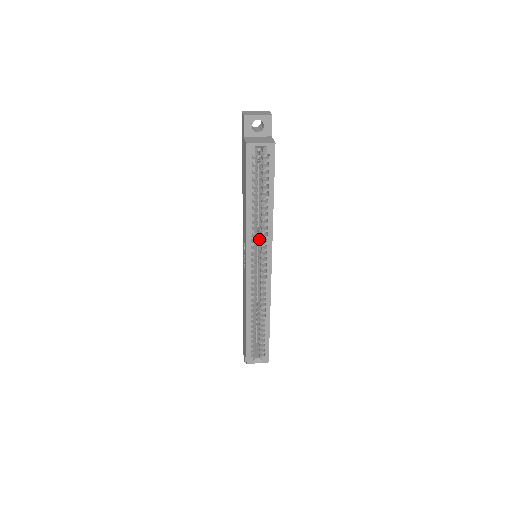
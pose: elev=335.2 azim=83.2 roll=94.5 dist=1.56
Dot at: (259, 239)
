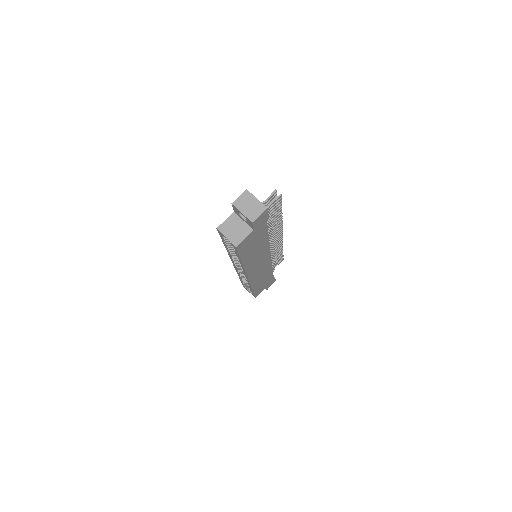
Dot at: occluded
